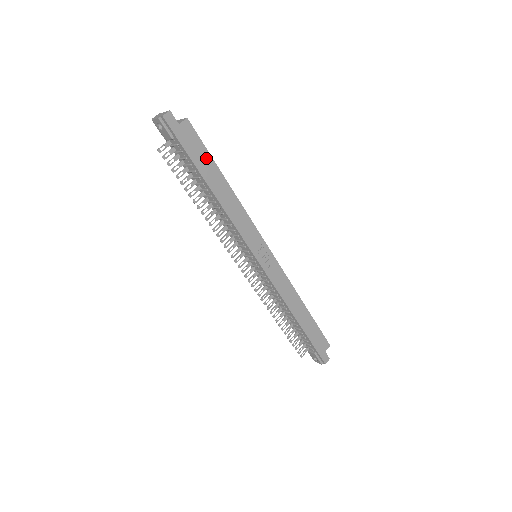
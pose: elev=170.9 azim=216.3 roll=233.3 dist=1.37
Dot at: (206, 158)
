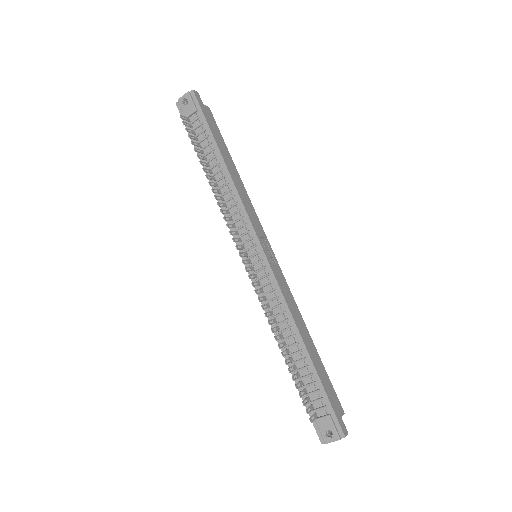
Dot at: (221, 139)
